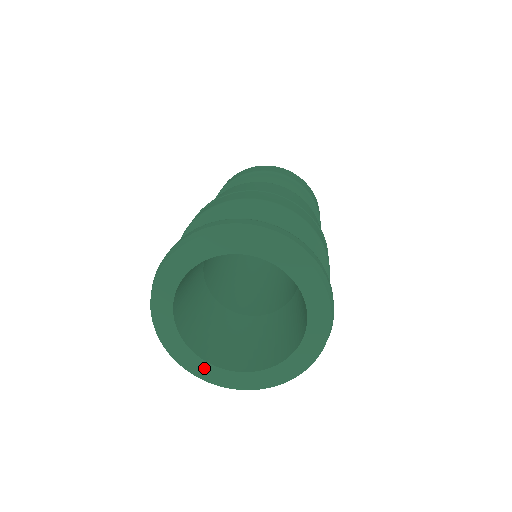
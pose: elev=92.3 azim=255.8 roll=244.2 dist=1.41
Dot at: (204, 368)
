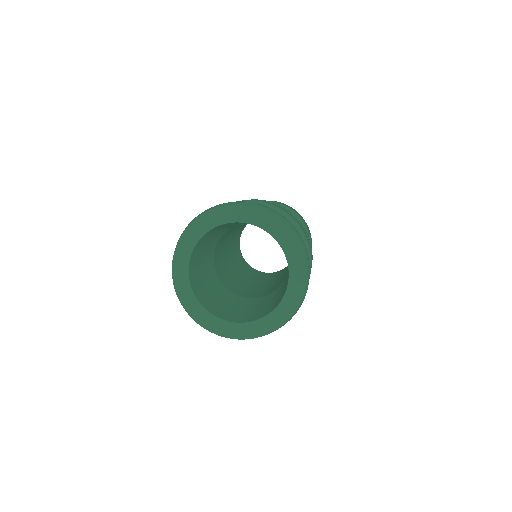
Dot at: (203, 315)
